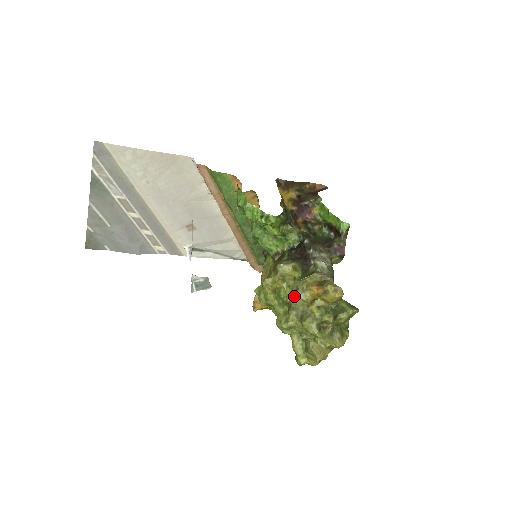
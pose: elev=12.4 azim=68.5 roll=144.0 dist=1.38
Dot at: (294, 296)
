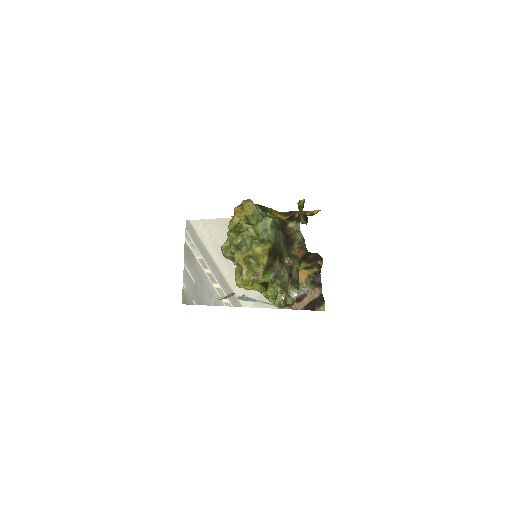
Dot at: (229, 223)
